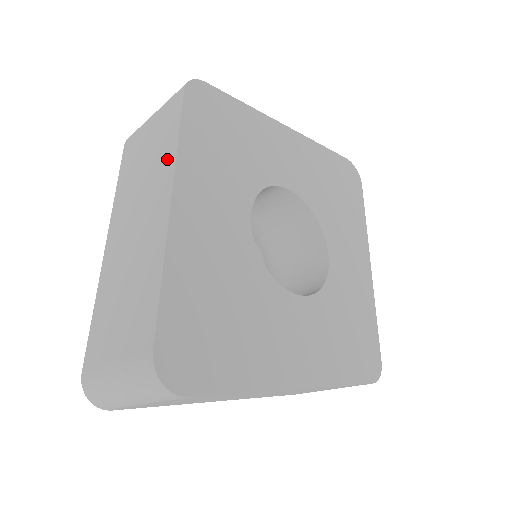
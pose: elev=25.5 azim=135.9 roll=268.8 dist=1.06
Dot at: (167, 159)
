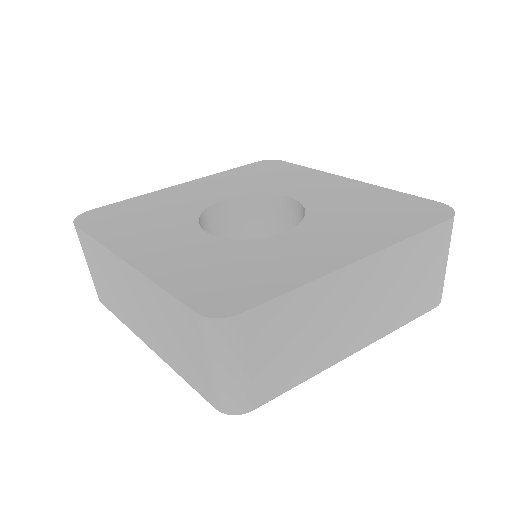
Dot at: occluded
